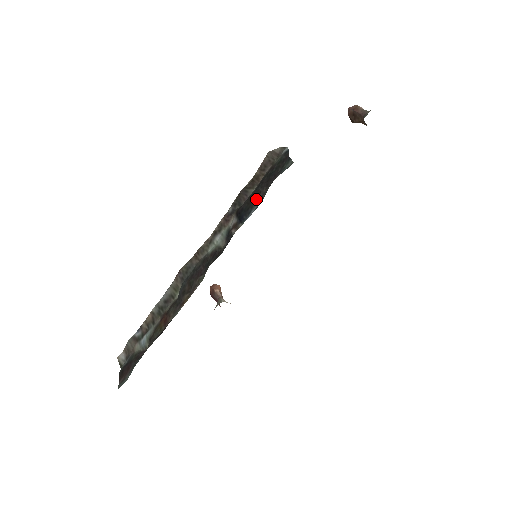
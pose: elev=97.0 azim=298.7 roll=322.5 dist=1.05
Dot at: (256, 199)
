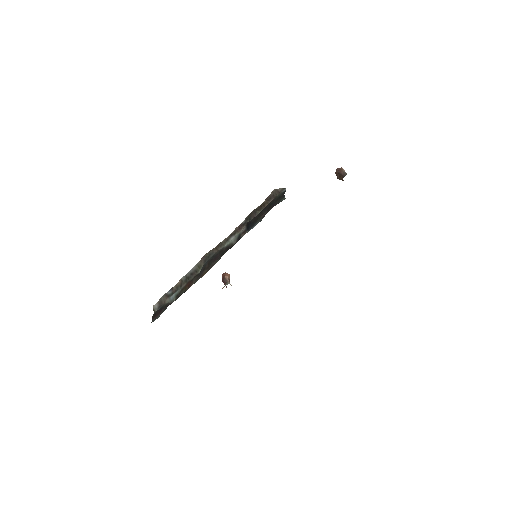
Dot at: (260, 217)
